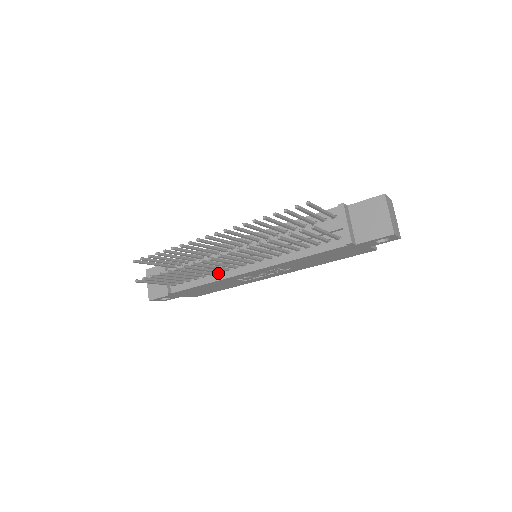
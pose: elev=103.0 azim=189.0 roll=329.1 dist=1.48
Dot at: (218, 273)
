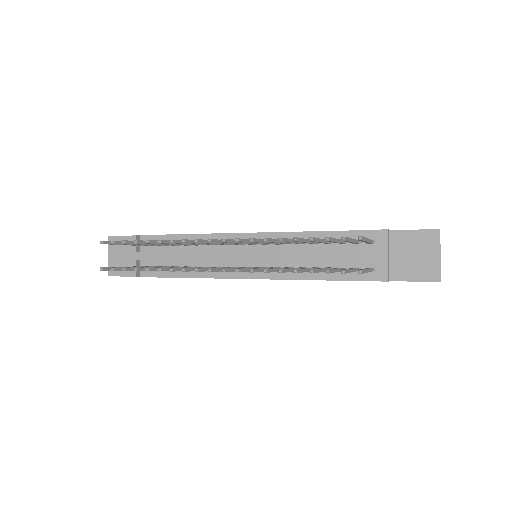
Dot at: occluded
